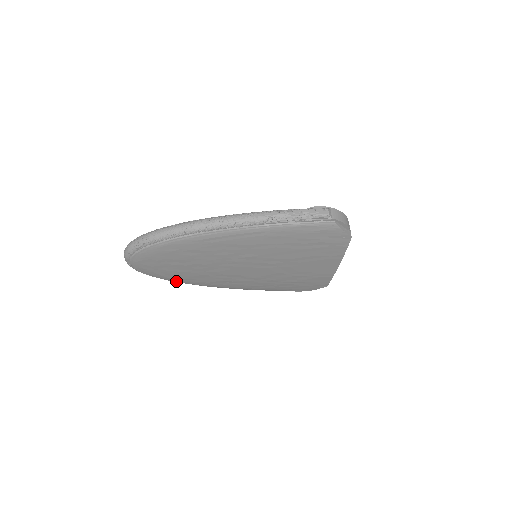
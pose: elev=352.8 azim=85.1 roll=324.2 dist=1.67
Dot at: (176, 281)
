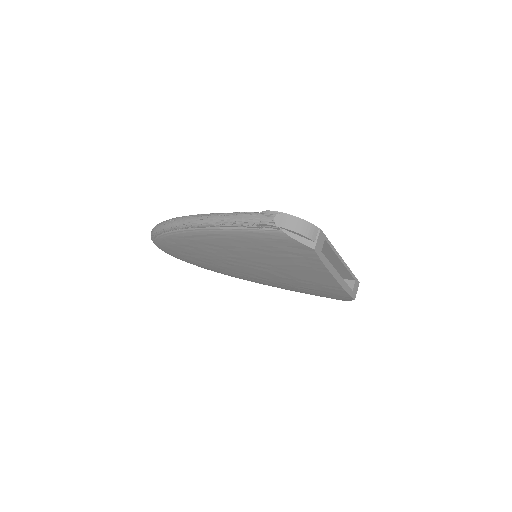
Dot at: occluded
